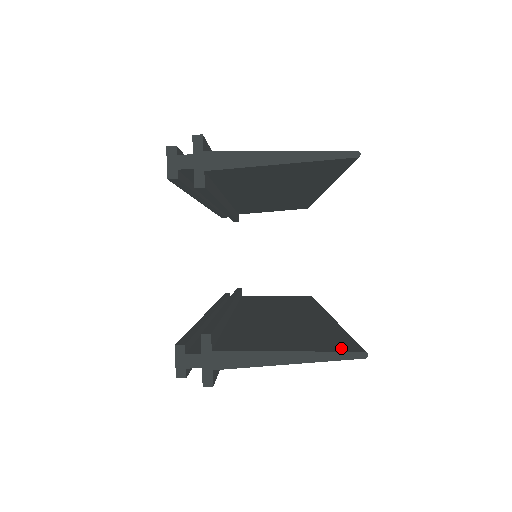
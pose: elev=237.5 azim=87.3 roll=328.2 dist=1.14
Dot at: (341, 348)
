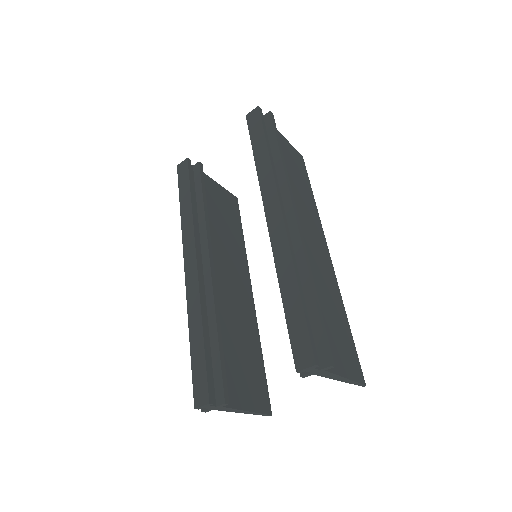
Dot at: (265, 406)
